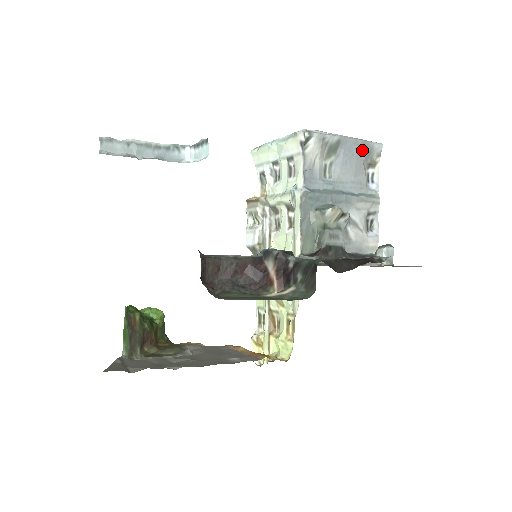
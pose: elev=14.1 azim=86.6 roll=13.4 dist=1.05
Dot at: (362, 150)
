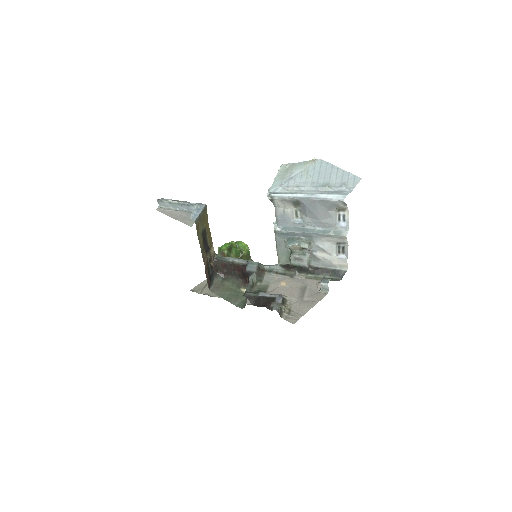
Dot at: (323, 204)
